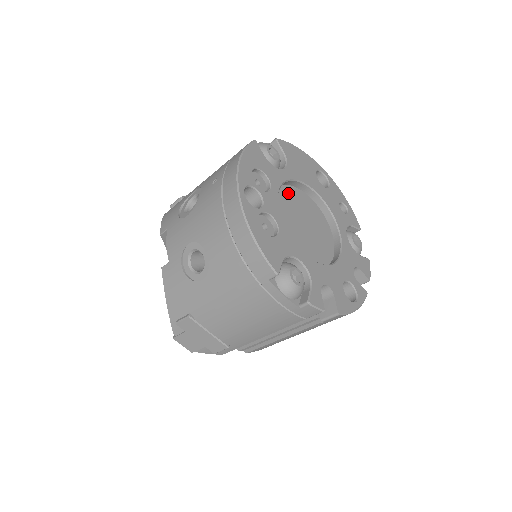
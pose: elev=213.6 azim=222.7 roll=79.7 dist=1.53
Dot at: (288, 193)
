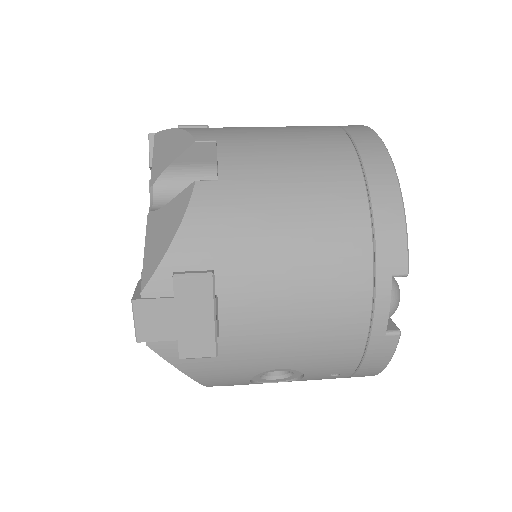
Dot at: occluded
